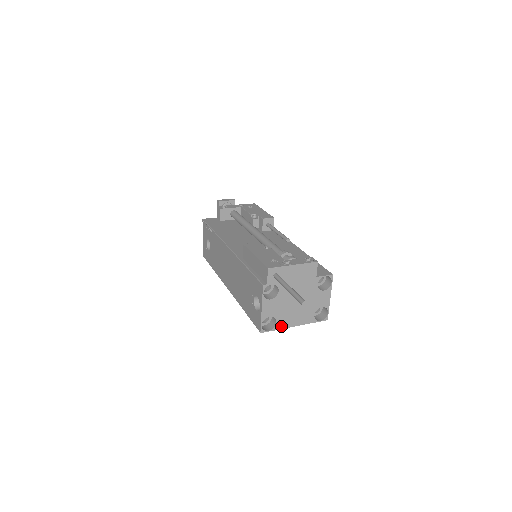
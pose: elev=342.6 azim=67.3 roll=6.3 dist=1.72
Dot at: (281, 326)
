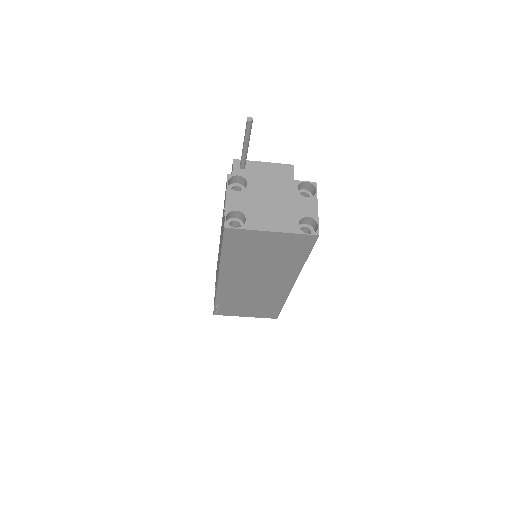
Dot at: (252, 226)
